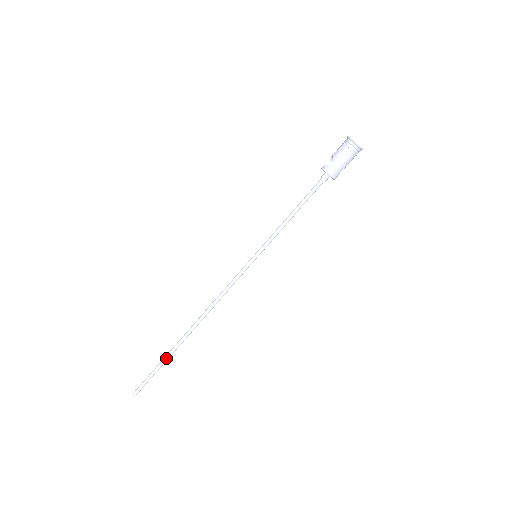
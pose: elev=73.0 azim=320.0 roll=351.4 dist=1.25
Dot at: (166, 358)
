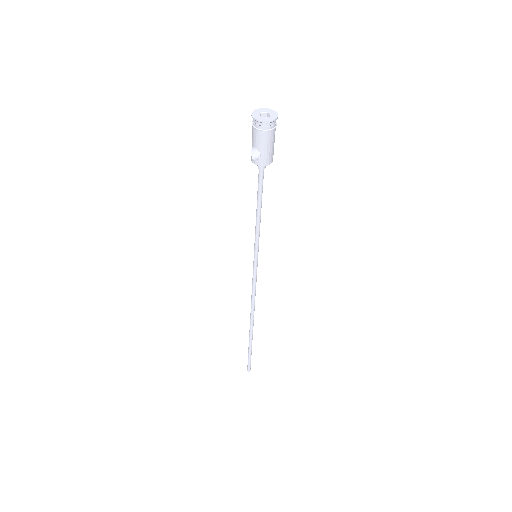
Dot at: (251, 345)
